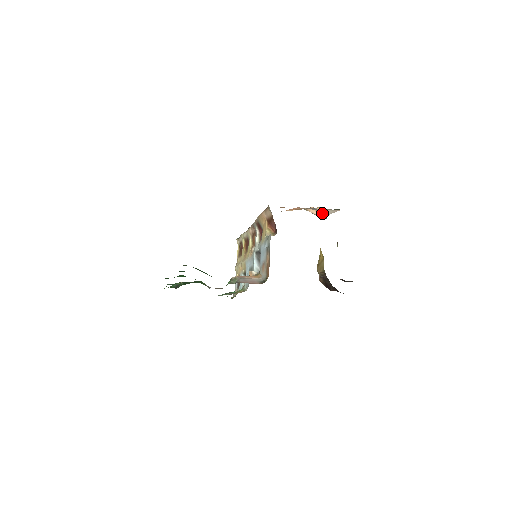
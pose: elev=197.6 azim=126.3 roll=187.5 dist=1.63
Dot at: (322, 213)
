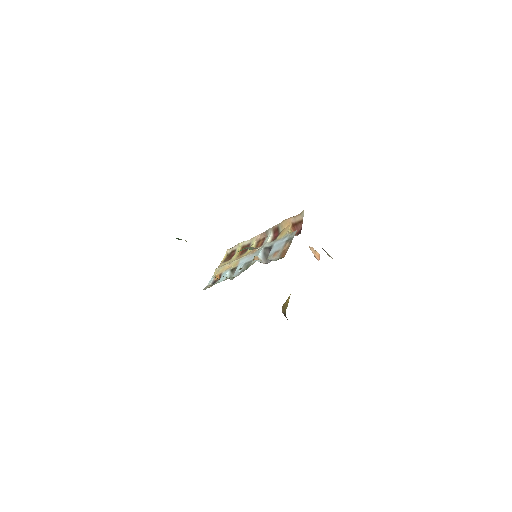
Dot at: (318, 256)
